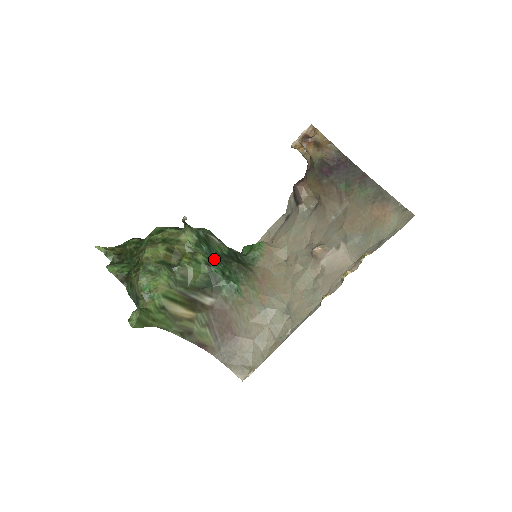
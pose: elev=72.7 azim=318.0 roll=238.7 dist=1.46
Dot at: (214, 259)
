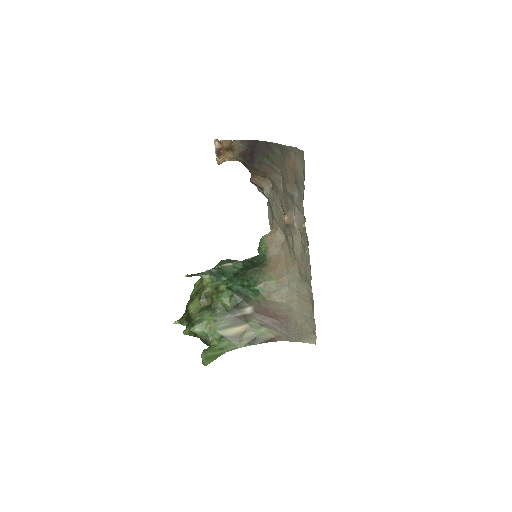
Dot at: (232, 281)
